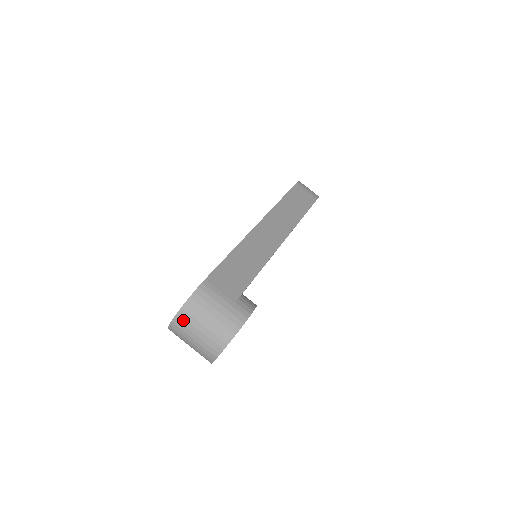
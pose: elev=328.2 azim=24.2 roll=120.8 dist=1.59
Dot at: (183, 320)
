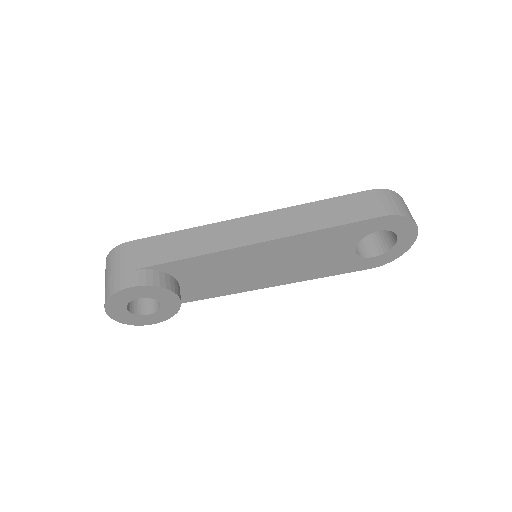
Dot at: occluded
